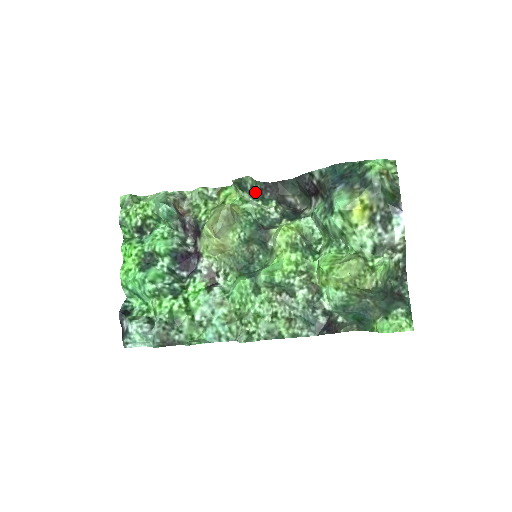
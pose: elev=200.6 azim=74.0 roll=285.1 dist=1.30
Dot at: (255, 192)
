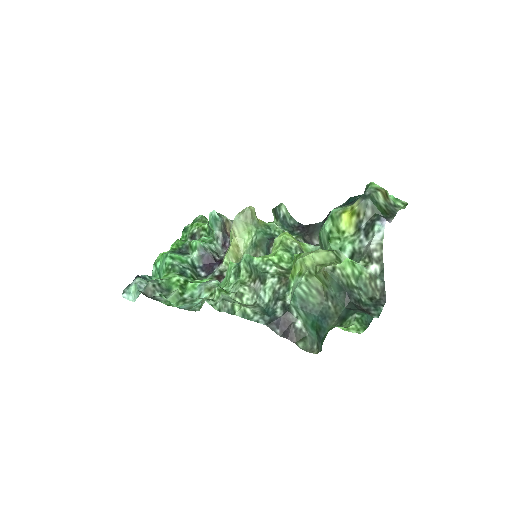
Dot at: (287, 224)
